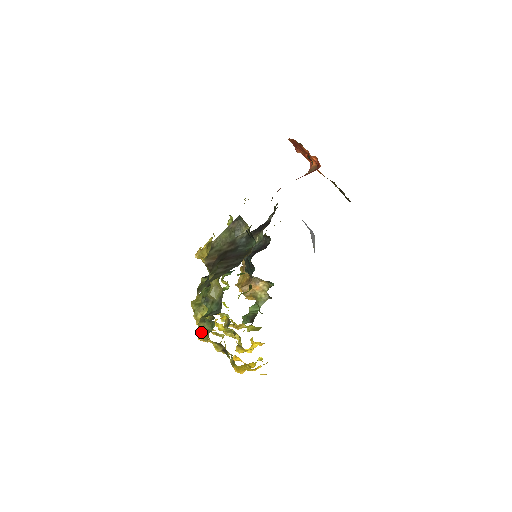
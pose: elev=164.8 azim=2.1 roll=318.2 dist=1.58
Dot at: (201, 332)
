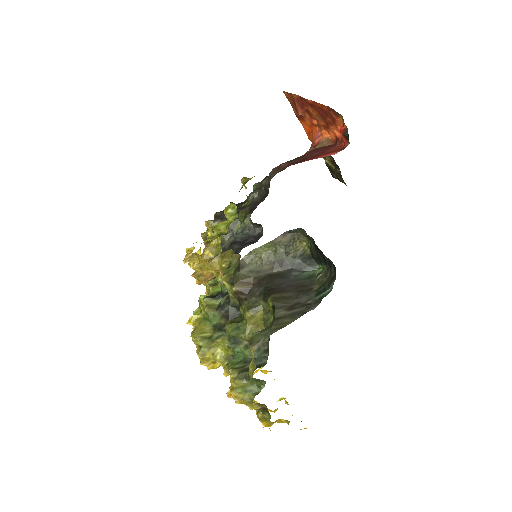
Dot at: (239, 393)
